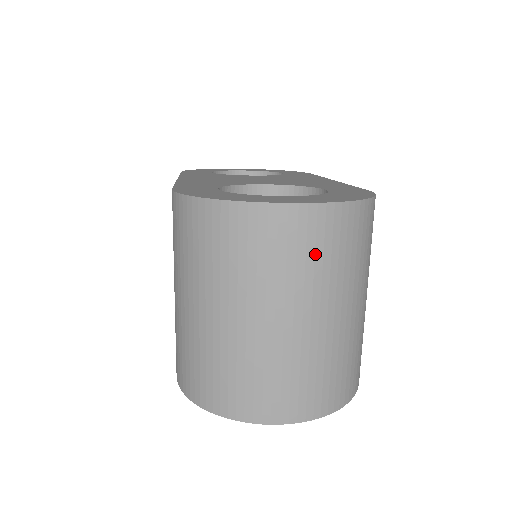
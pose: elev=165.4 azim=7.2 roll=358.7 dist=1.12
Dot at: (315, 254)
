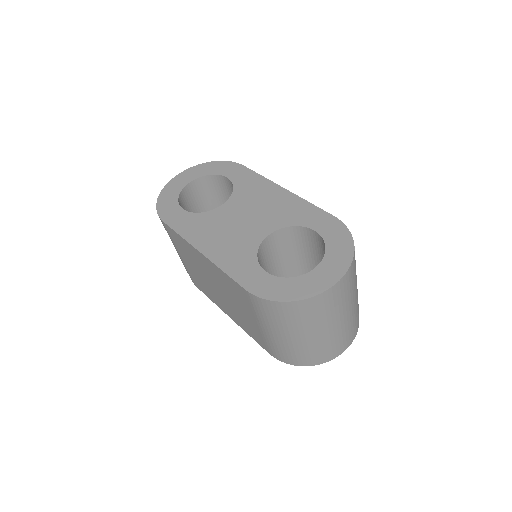
Dot at: (347, 290)
